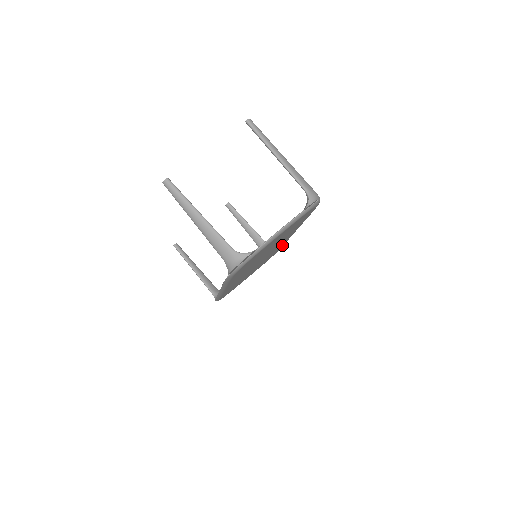
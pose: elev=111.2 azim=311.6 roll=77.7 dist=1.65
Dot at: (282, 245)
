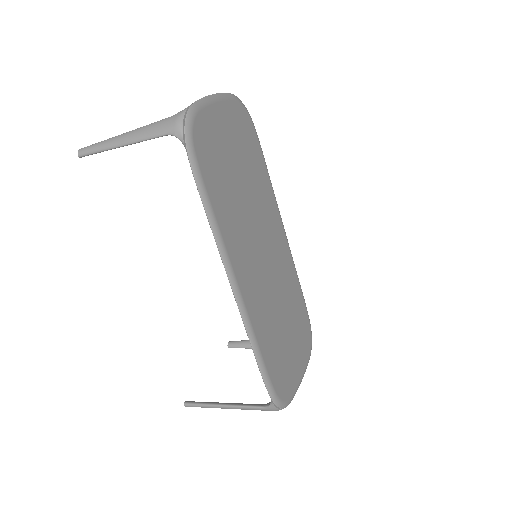
Dot at: (296, 284)
